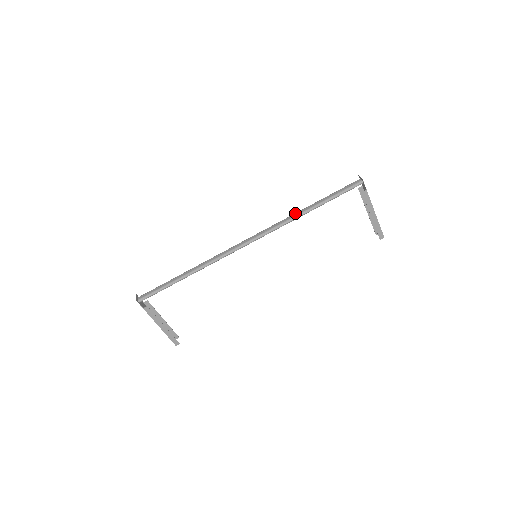
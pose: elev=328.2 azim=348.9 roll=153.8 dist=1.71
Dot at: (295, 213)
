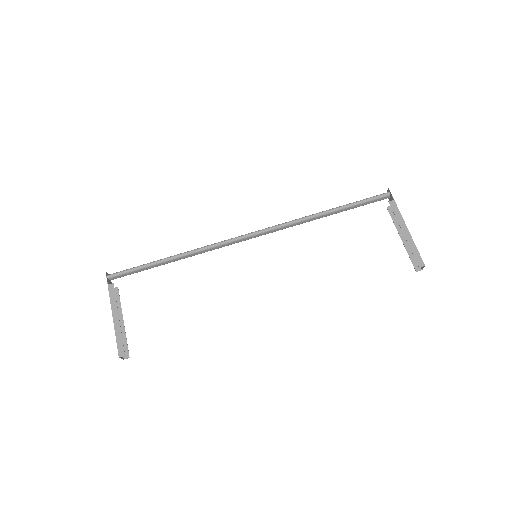
Dot at: occluded
